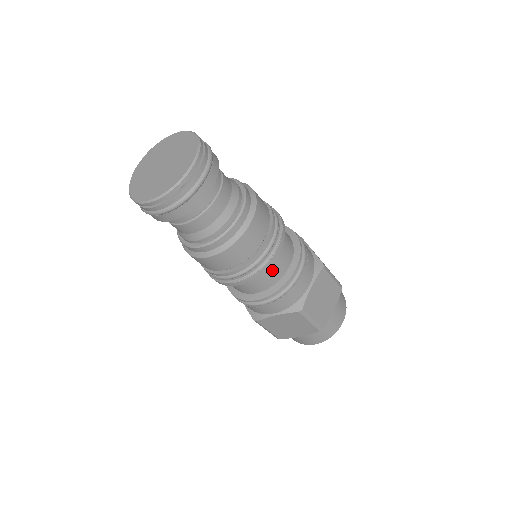
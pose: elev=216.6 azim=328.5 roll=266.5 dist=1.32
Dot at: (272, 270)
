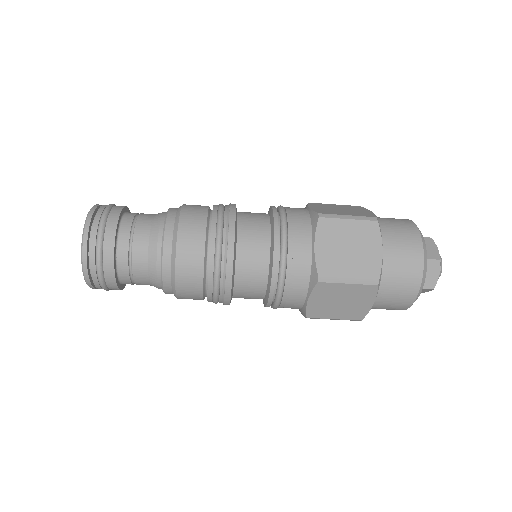
Dot at: (249, 261)
